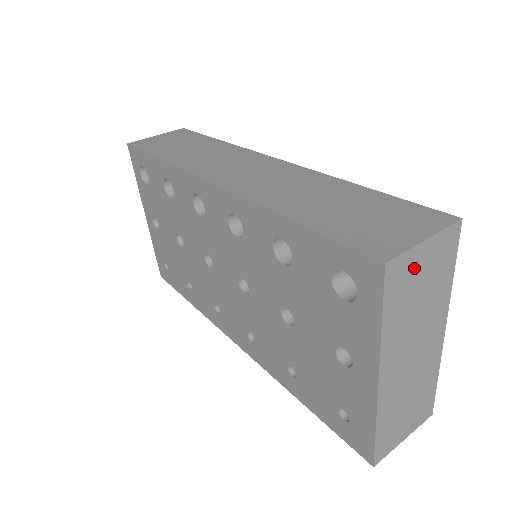
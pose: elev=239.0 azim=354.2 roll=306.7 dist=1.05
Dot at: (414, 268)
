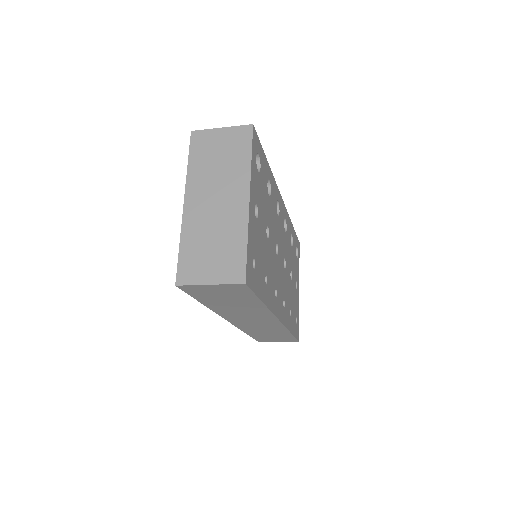
Dot at: (213, 141)
